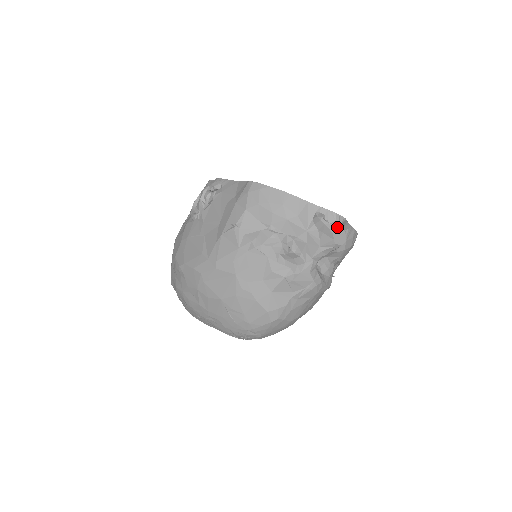
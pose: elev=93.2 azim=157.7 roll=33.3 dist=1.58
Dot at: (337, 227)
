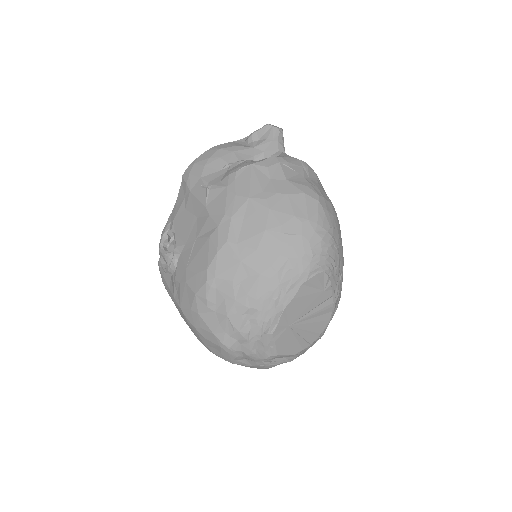
Dot at: (265, 125)
